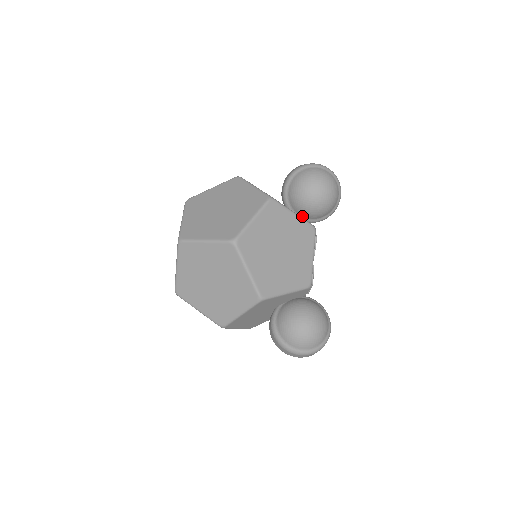
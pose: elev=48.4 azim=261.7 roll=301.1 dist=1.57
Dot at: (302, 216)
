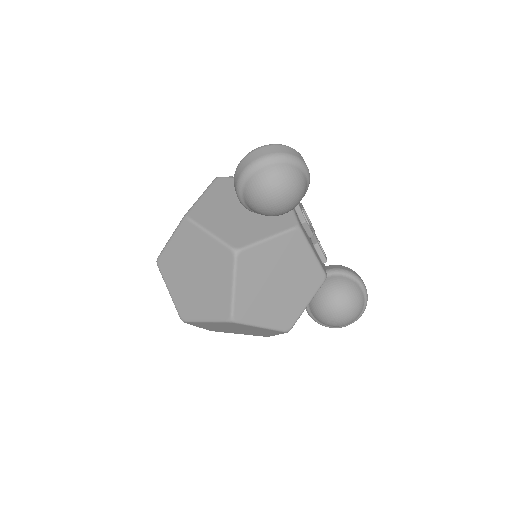
Dot at: occluded
